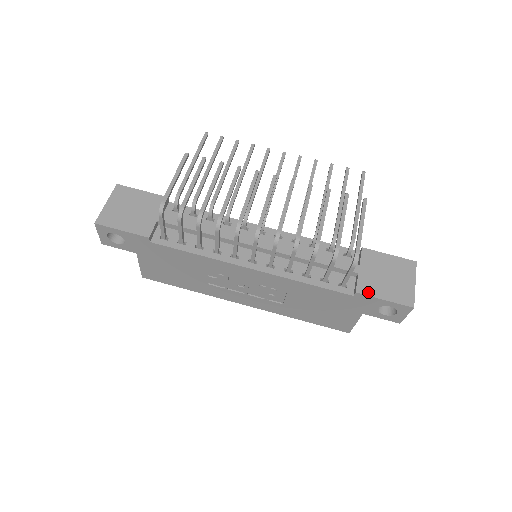
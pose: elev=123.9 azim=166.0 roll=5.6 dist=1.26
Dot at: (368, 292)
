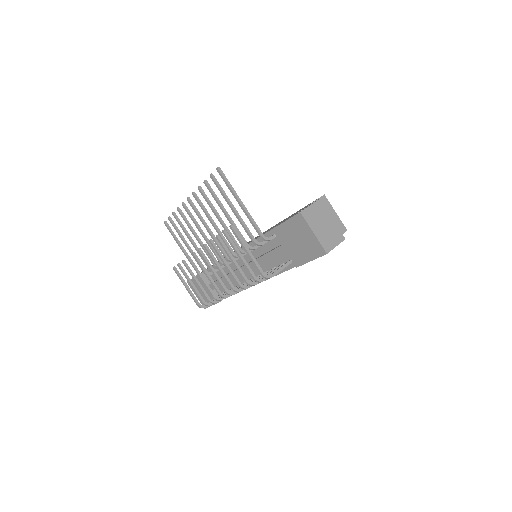
Dot at: (300, 262)
